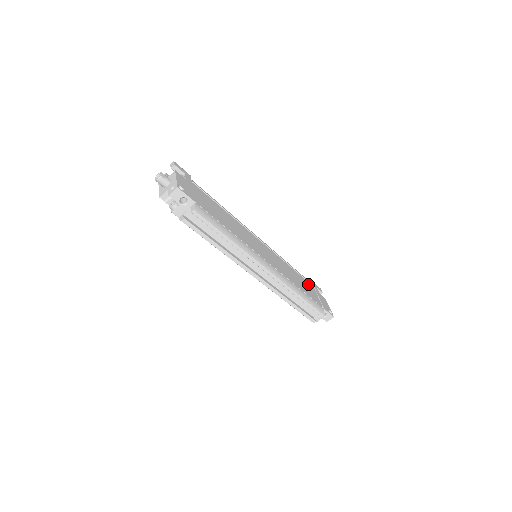
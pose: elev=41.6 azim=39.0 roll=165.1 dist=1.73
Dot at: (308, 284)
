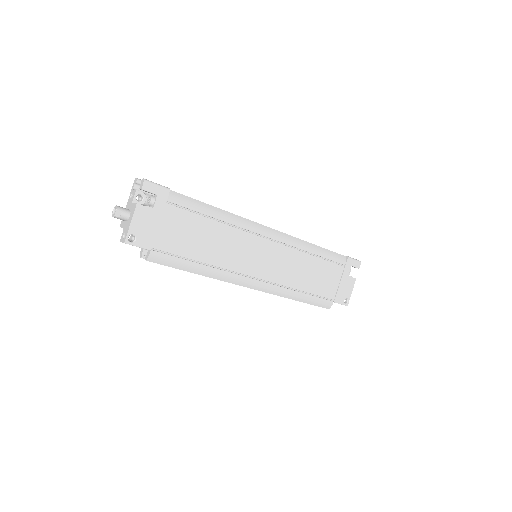
Dot at: (333, 269)
